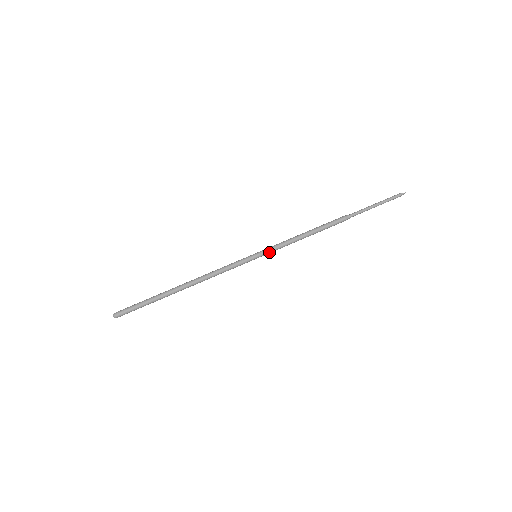
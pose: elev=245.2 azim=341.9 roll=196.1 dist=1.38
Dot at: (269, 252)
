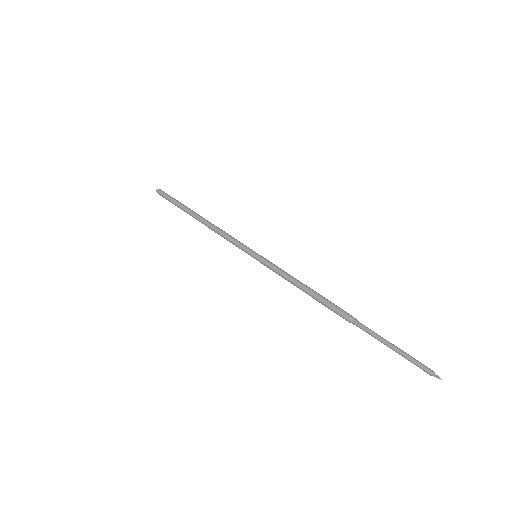
Dot at: (266, 266)
